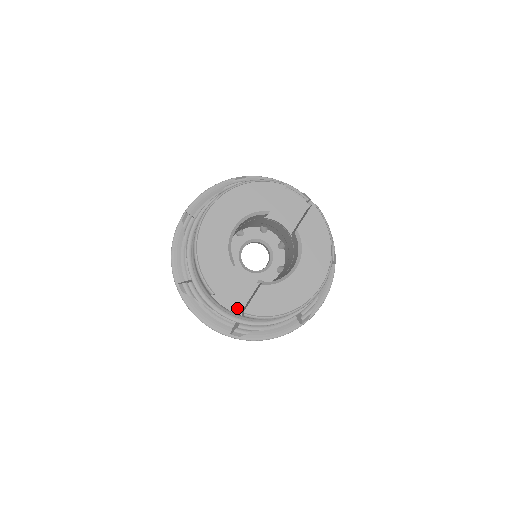
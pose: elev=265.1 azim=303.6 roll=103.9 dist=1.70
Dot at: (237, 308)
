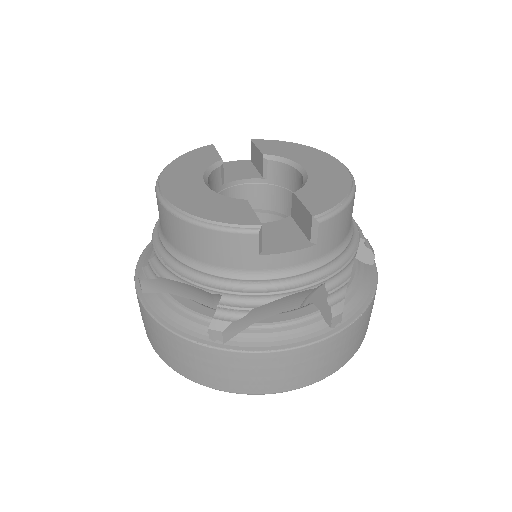
Dot at: (301, 243)
